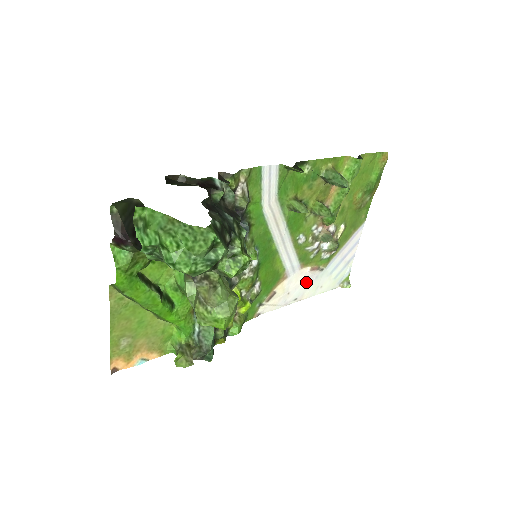
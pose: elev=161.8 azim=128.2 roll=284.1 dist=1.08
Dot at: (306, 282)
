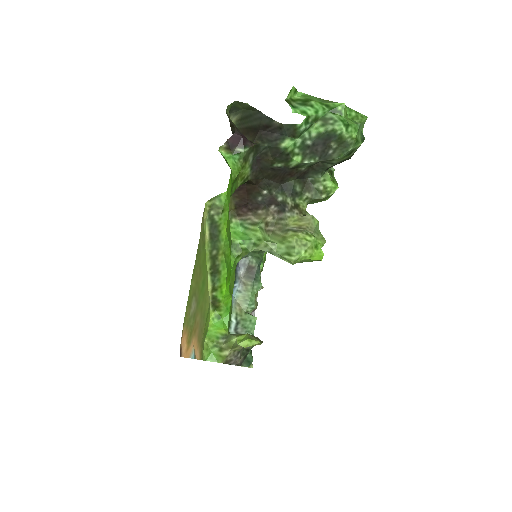
Dot at: occluded
